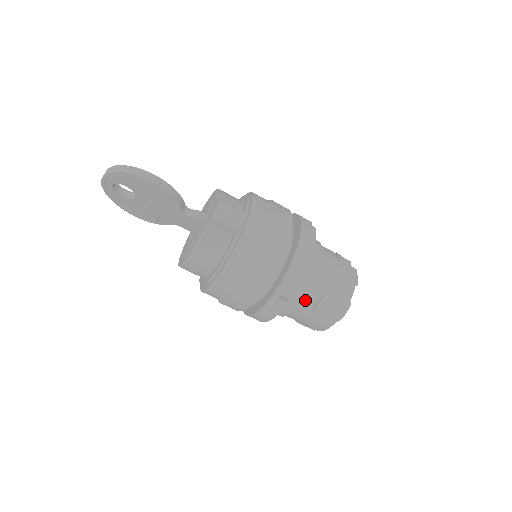
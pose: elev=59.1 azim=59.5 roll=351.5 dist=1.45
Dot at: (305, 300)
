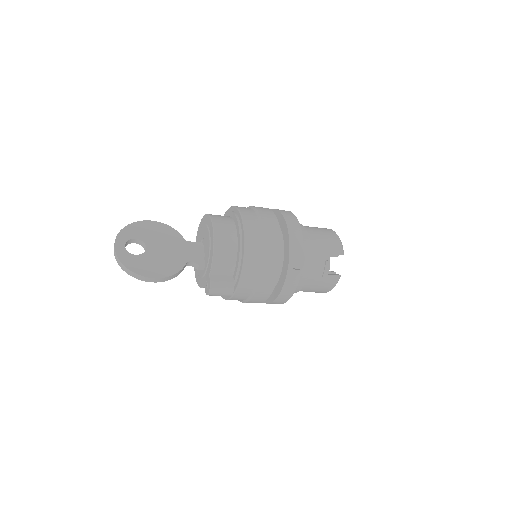
Dot at: occluded
